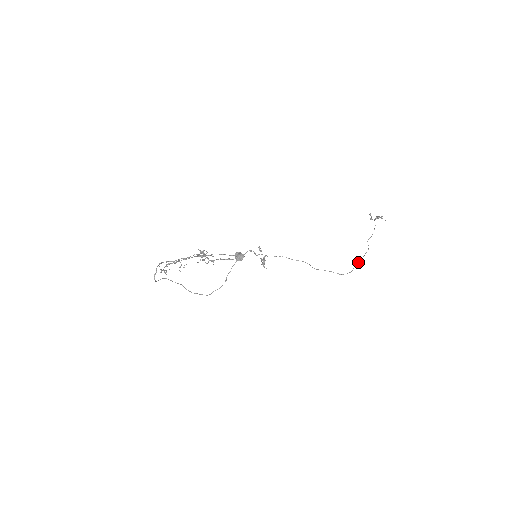
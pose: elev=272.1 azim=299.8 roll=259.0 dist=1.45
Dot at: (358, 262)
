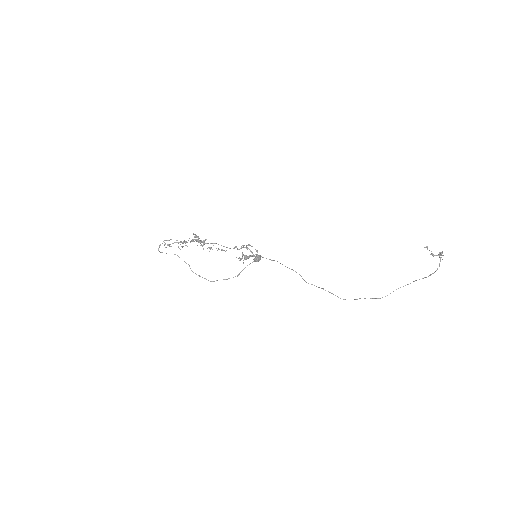
Dot at: occluded
